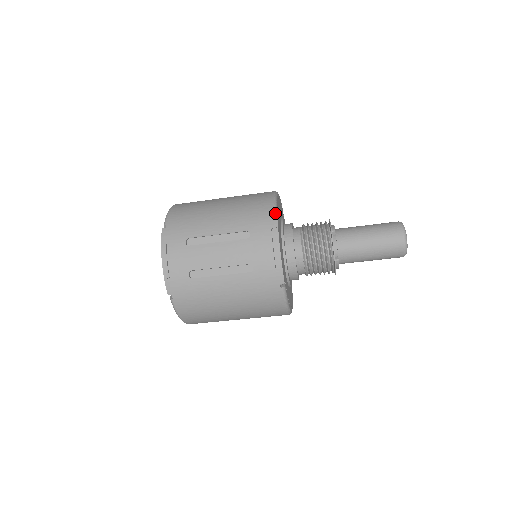
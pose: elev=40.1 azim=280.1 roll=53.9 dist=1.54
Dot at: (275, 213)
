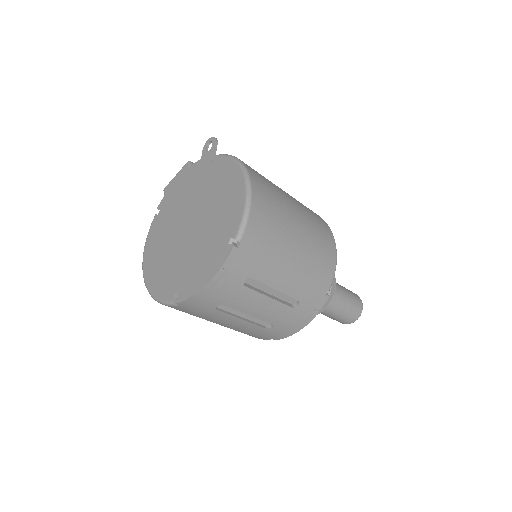
Dot at: (326, 288)
